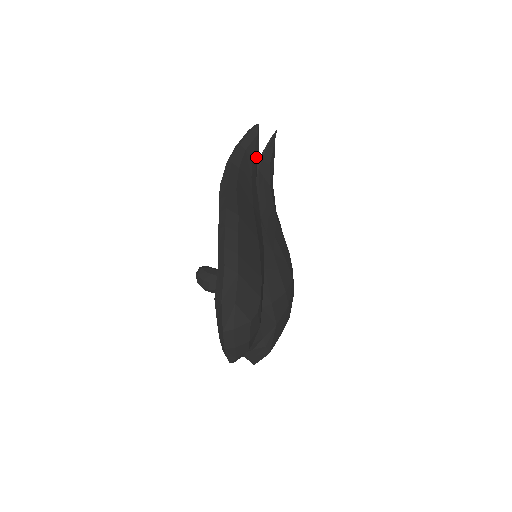
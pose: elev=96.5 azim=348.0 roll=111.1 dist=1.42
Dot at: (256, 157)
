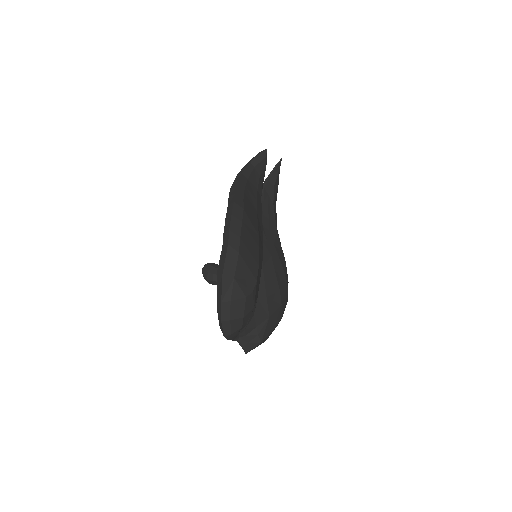
Dot at: (263, 176)
